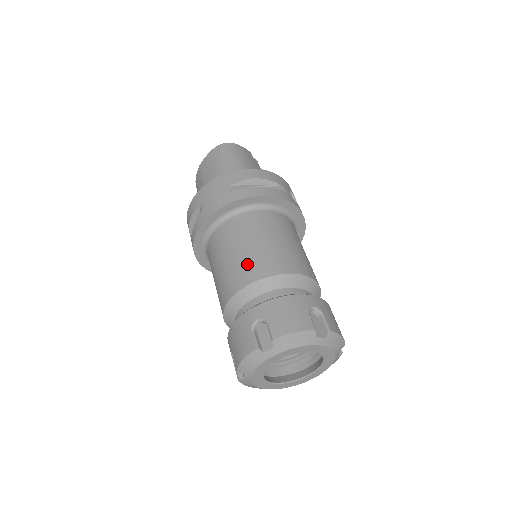
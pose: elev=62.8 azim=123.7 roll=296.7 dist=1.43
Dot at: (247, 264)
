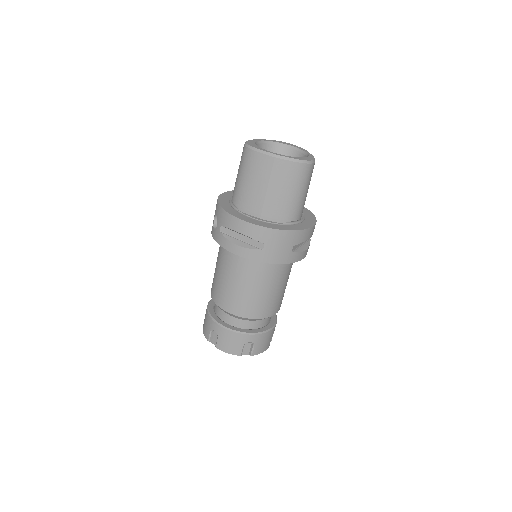
Dot at: (264, 305)
